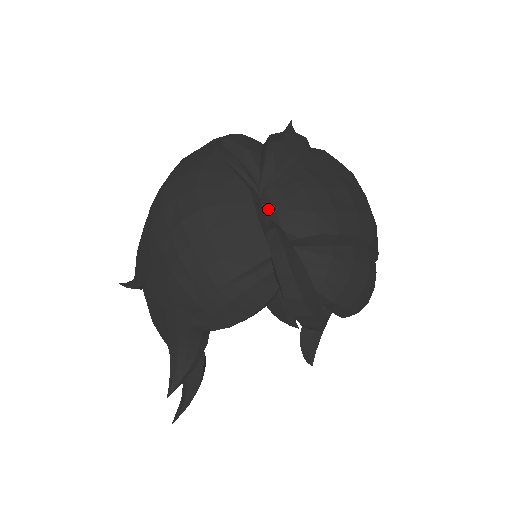
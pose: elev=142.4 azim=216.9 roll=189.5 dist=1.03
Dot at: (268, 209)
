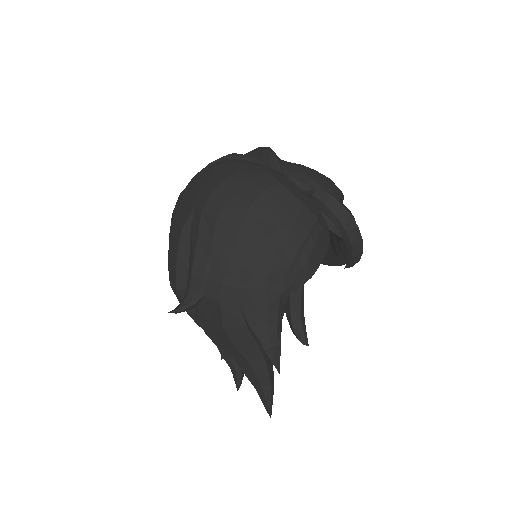
Dot at: (297, 185)
